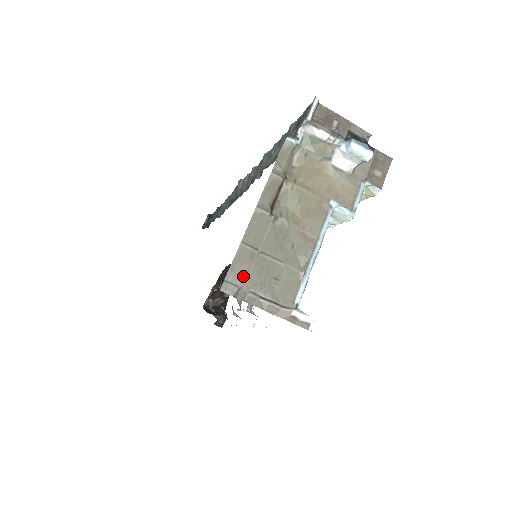
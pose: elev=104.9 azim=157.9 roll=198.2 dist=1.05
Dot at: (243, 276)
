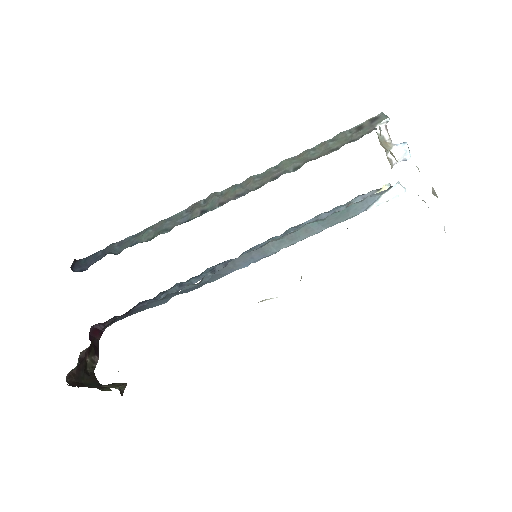
Dot at: occluded
